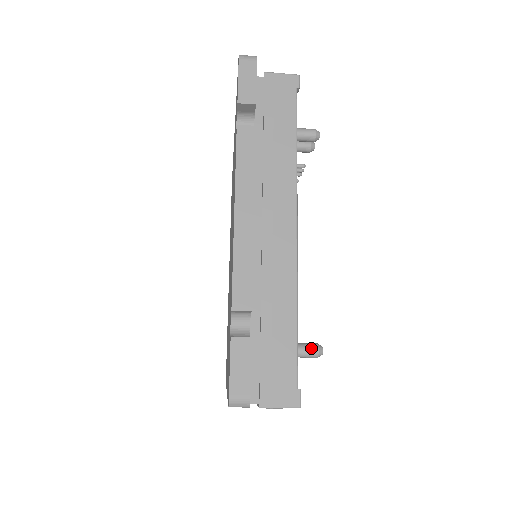
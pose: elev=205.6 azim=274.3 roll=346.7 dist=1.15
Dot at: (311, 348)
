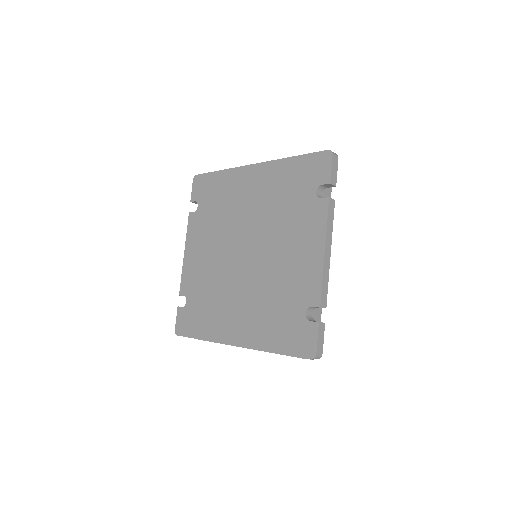
Dot at: occluded
